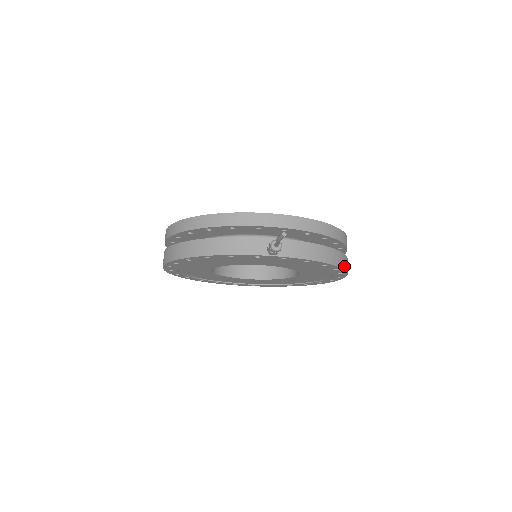
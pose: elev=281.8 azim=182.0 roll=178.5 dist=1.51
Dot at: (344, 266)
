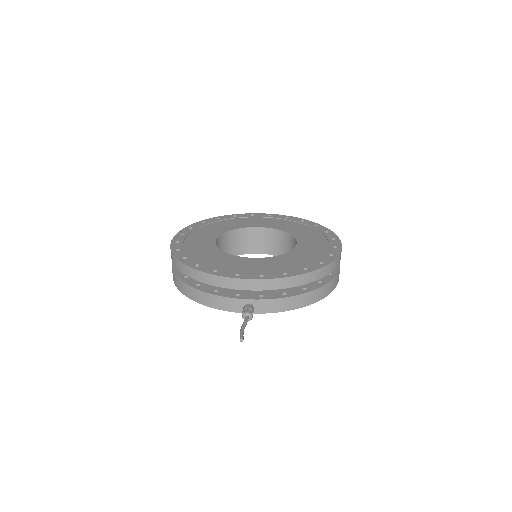
Dot at: (327, 293)
